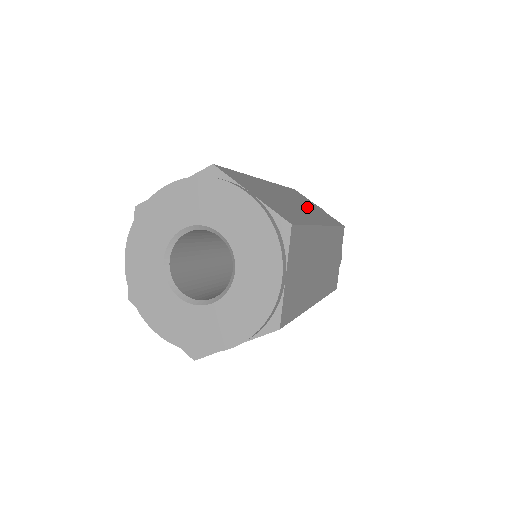
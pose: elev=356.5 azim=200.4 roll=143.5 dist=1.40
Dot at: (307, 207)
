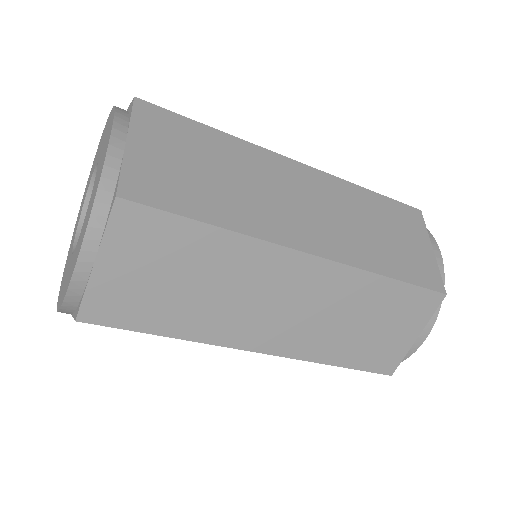
Dot at: (350, 226)
